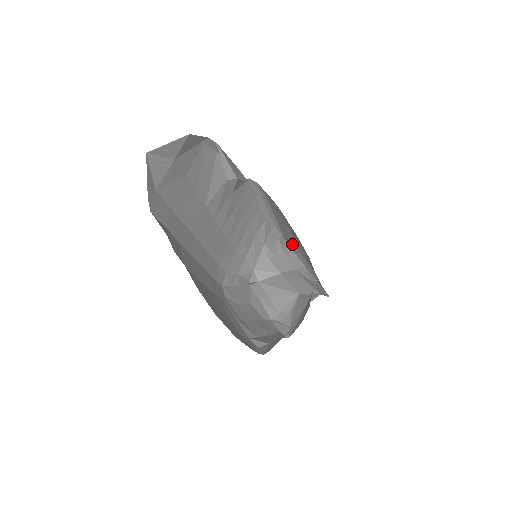
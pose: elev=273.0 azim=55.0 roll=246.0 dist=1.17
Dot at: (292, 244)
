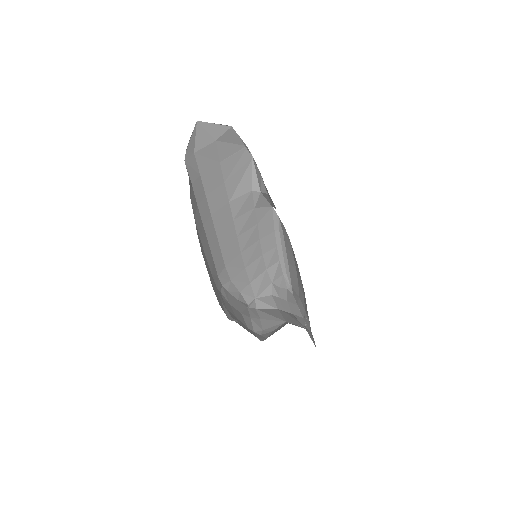
Dot at: (297, 296)
